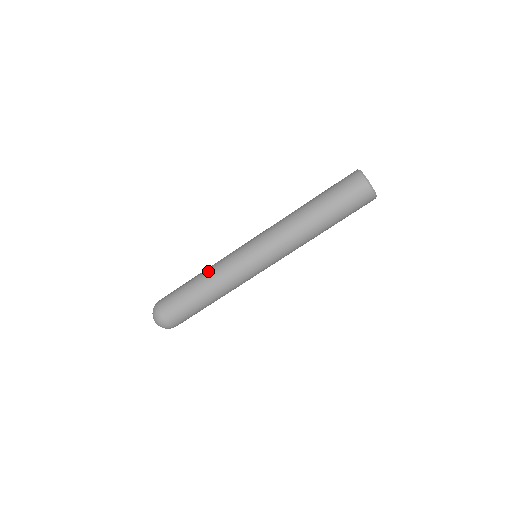
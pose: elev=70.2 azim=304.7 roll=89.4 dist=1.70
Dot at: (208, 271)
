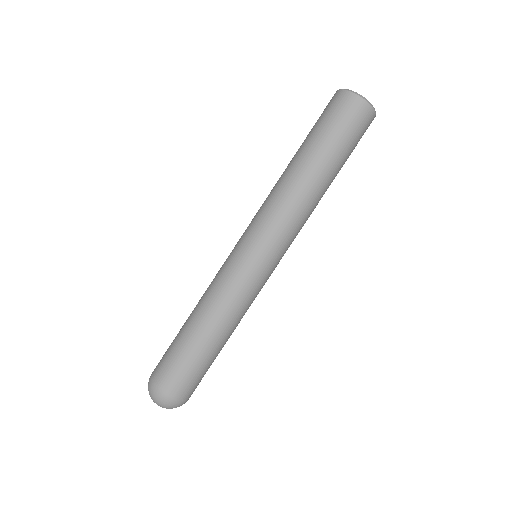
Dot at: (201, 302)
